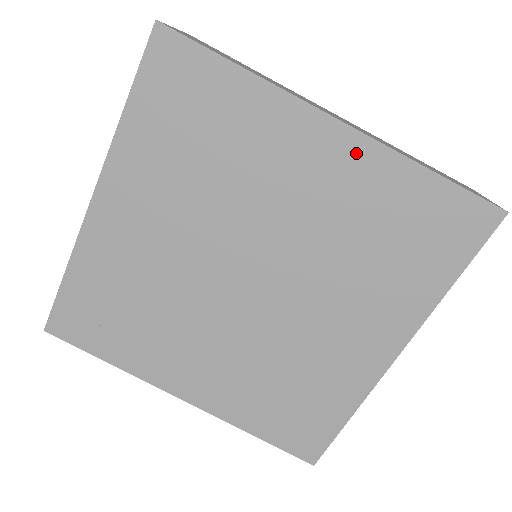
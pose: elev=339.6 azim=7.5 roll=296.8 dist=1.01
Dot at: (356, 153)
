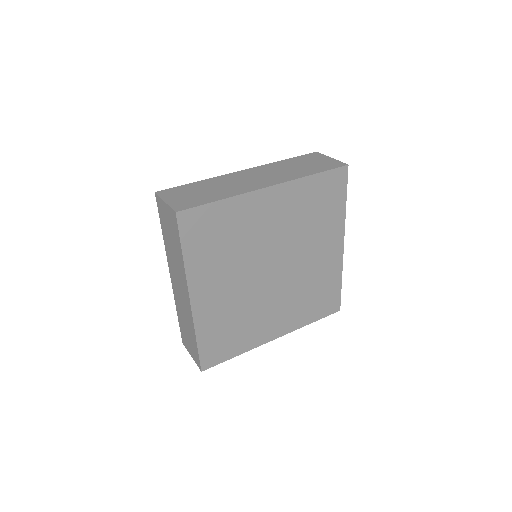
Dot at: (285, 191)
